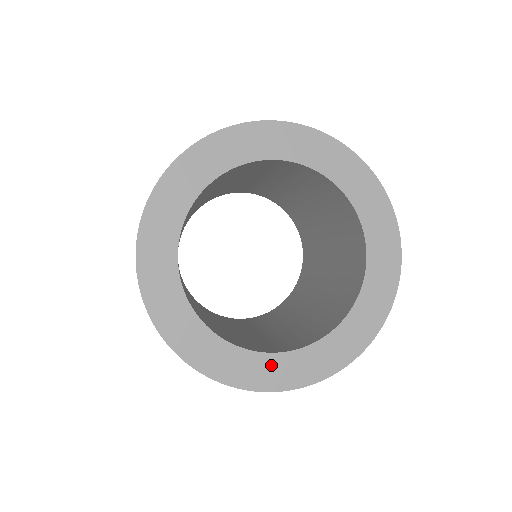
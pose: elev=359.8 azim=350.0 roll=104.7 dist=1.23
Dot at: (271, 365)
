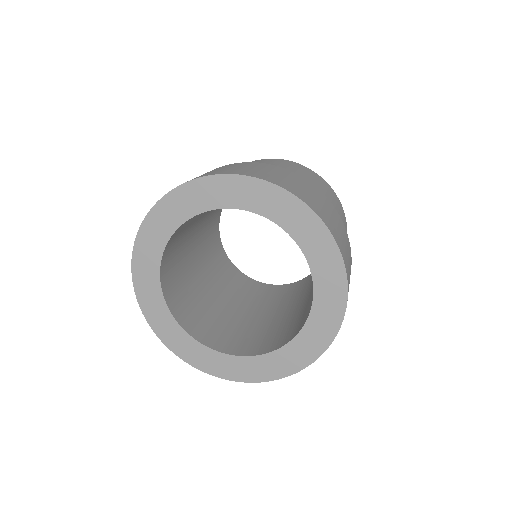
Dot at: (272, 361)
